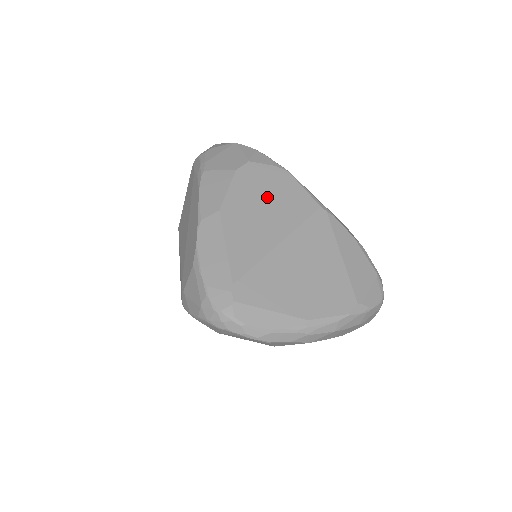
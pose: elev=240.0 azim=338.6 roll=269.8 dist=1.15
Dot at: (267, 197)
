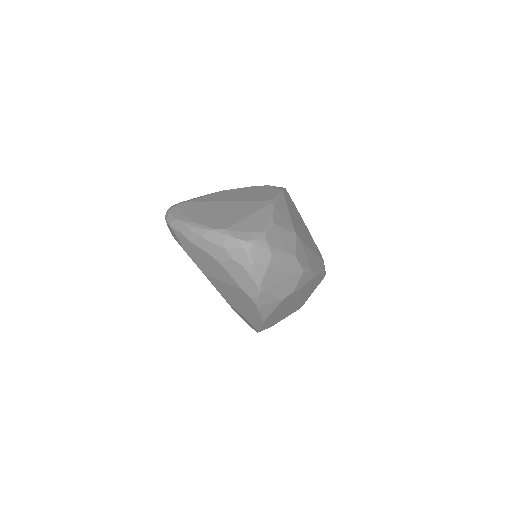
Dot at: (253, 193)
